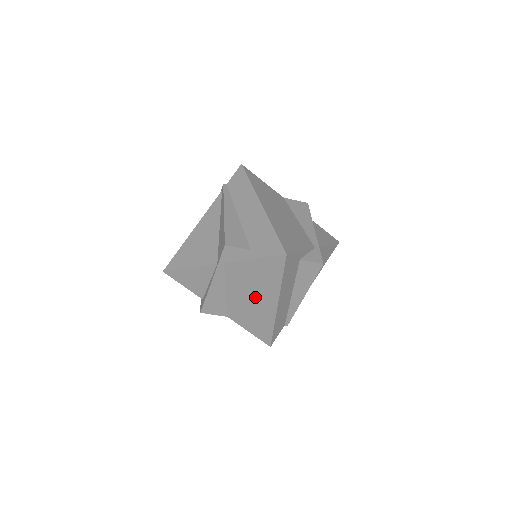
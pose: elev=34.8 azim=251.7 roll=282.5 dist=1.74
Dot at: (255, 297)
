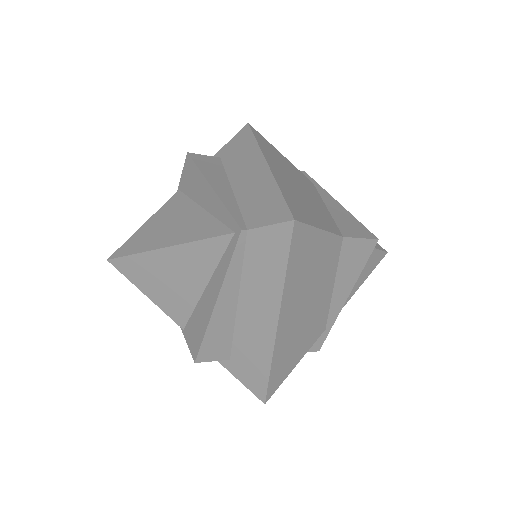
Dot at: occluded
